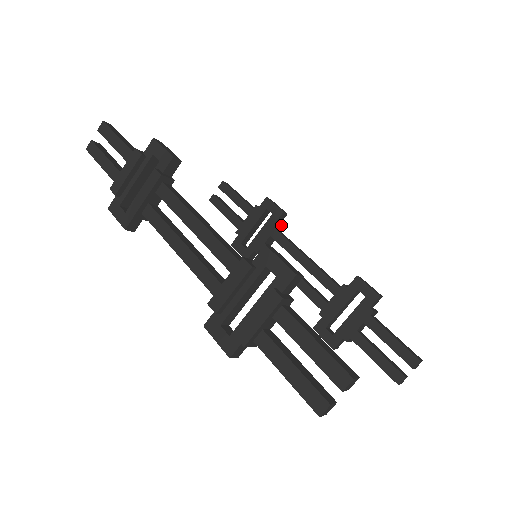
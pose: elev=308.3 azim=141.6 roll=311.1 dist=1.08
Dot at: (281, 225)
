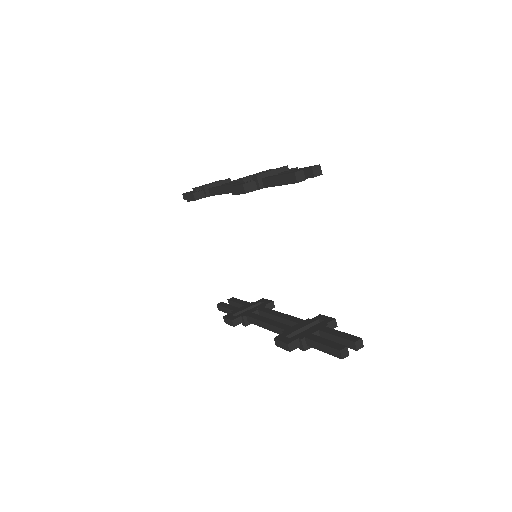
Dot at: occluded
